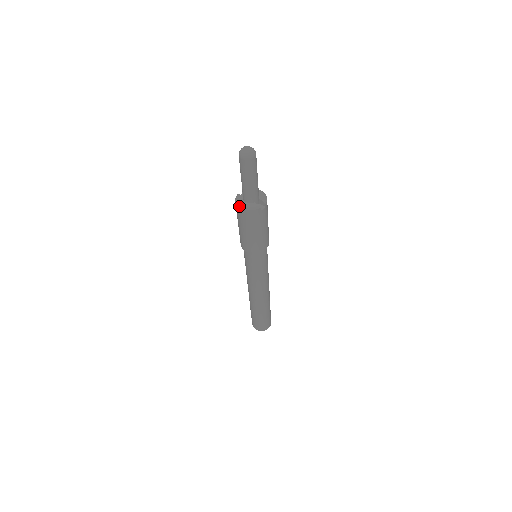
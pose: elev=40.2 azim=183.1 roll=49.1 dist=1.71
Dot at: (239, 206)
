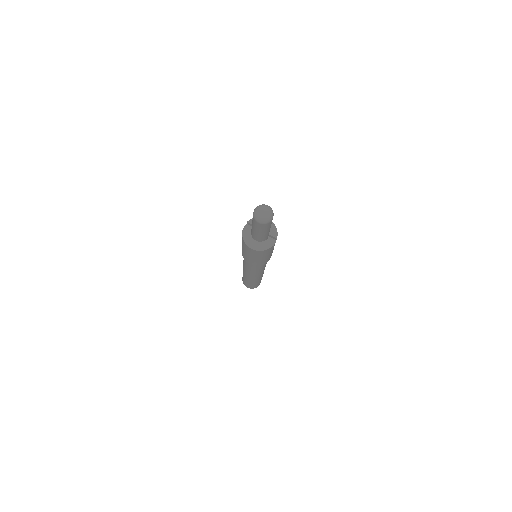
Dot at: (249, 247)
